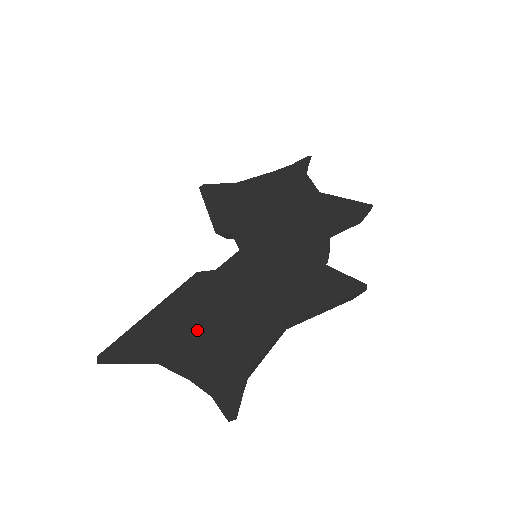
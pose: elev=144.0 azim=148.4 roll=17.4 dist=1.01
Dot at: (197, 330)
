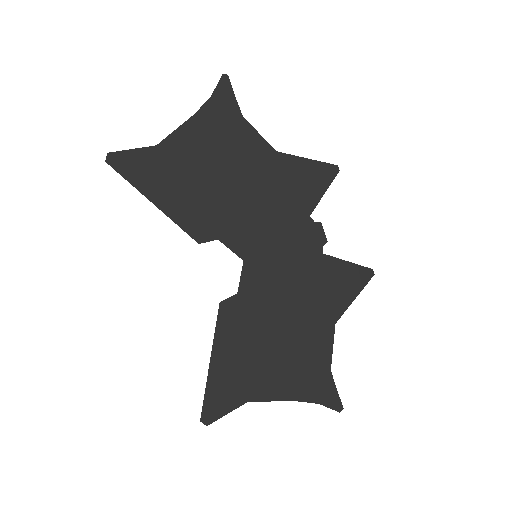
Dot at: (269, 361)
